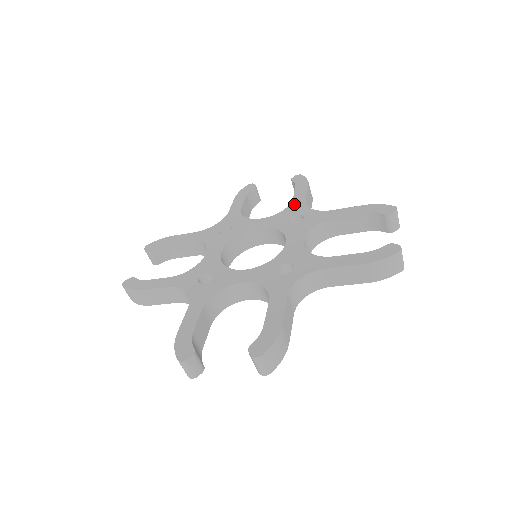
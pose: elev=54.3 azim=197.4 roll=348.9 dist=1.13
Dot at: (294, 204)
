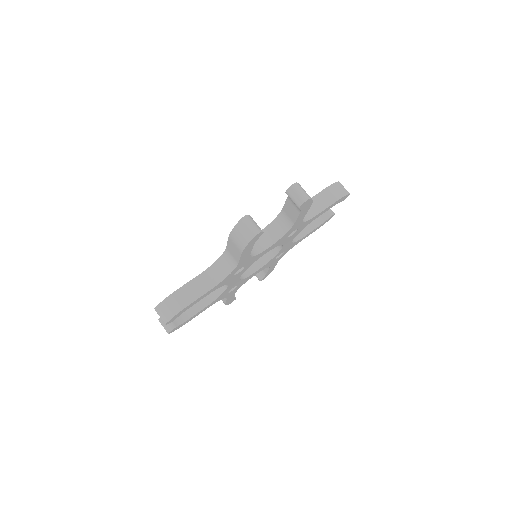
Dot at: occluded
